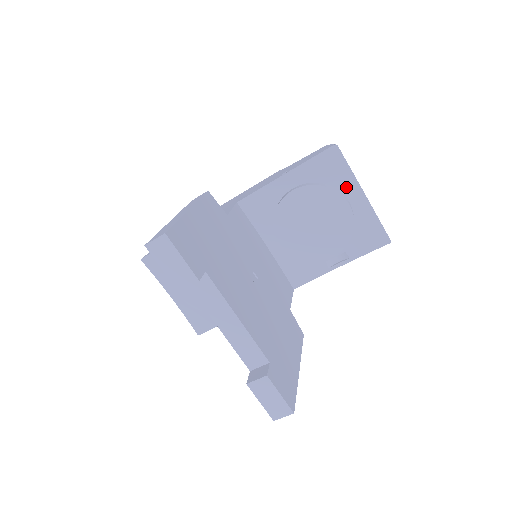
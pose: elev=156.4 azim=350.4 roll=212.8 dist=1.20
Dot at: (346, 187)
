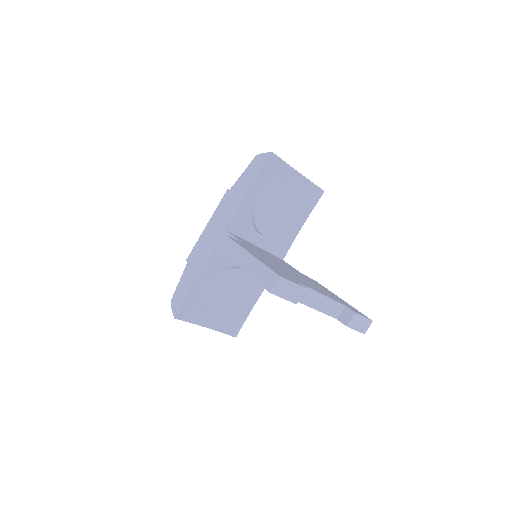
Dot at: (286, 175)
